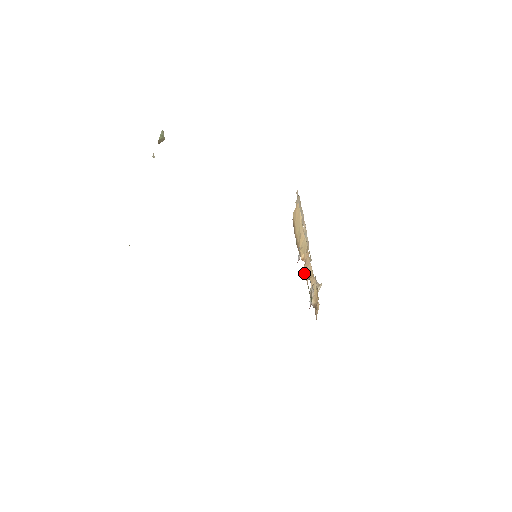
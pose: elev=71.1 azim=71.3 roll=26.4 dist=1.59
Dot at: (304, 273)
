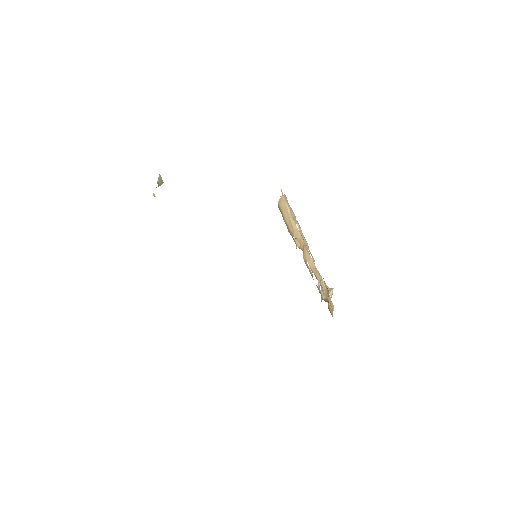
Dot at: occluded
